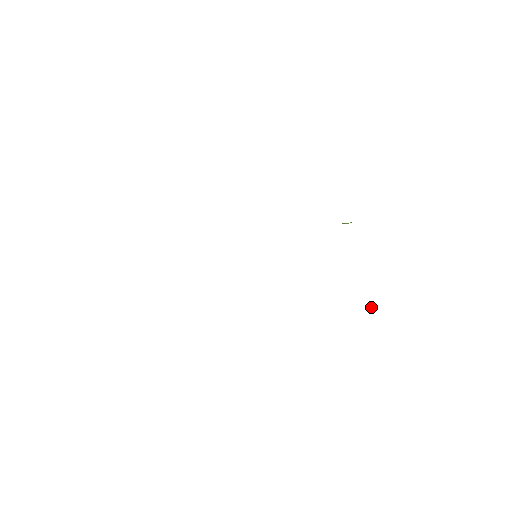
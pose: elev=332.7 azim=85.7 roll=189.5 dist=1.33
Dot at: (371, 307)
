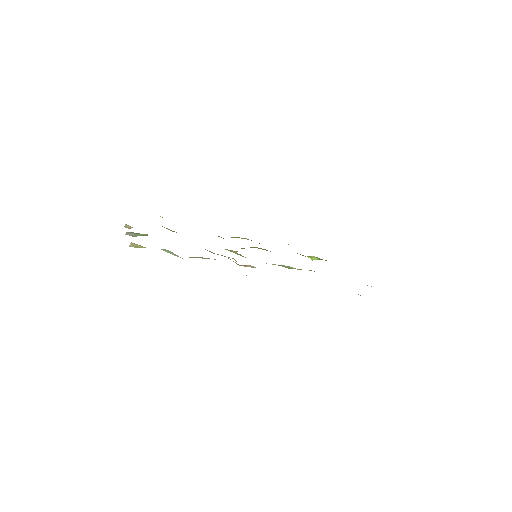
Dot at: occluded
